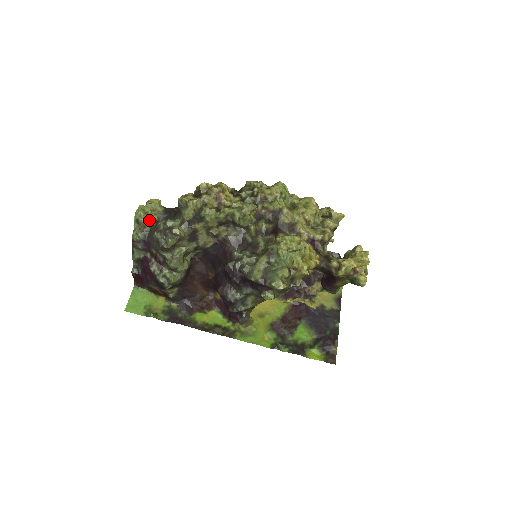
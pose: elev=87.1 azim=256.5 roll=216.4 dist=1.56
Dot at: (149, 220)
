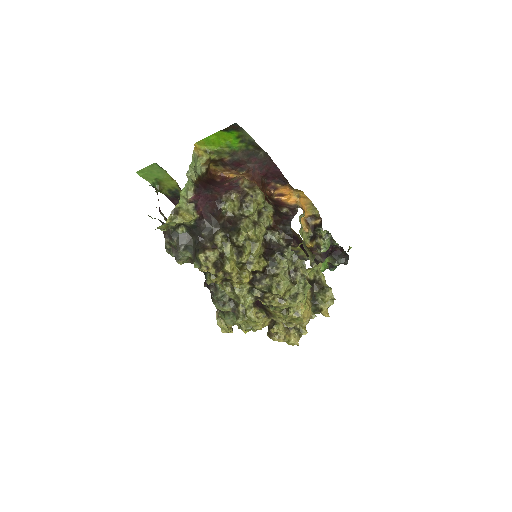
Dot at: occluded
